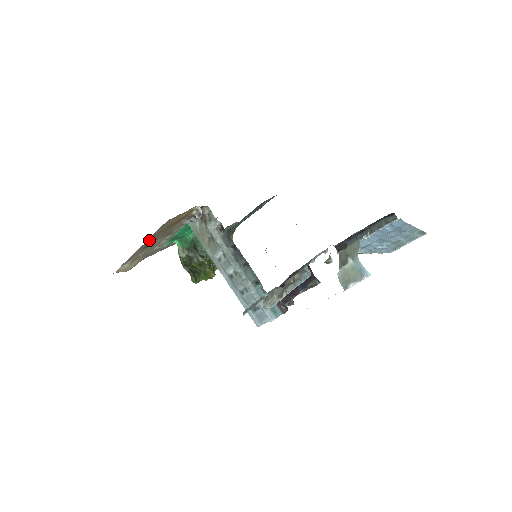
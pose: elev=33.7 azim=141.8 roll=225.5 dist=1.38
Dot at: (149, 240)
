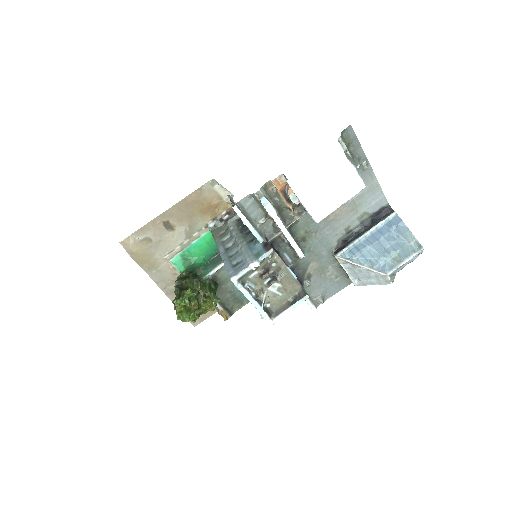
Dot at: (178, 206)
